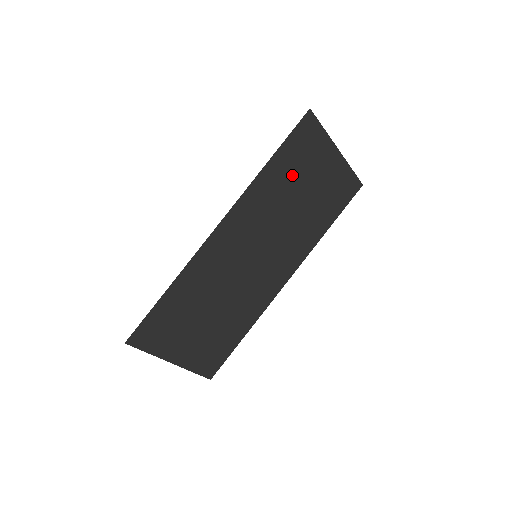
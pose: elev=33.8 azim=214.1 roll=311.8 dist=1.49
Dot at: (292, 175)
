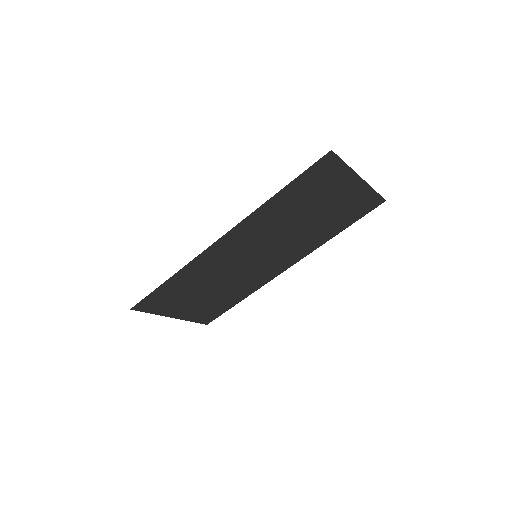
Dot at: (302, 201)
